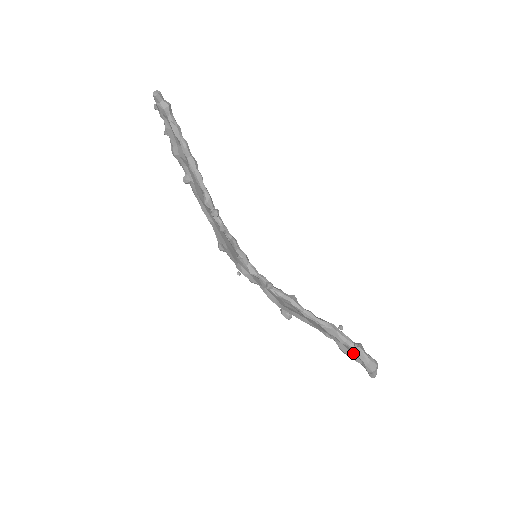
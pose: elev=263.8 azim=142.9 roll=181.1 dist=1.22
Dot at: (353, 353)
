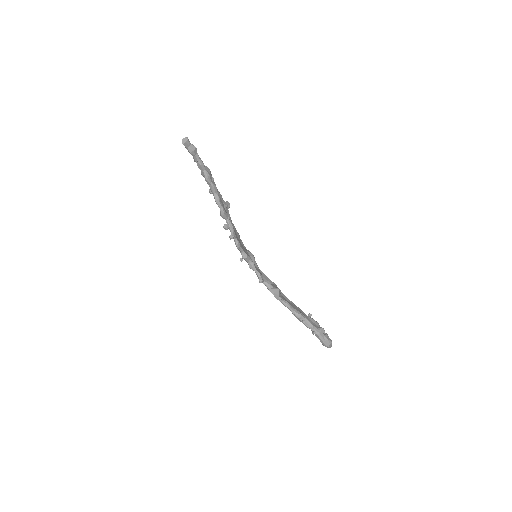
Dot at: occluded
